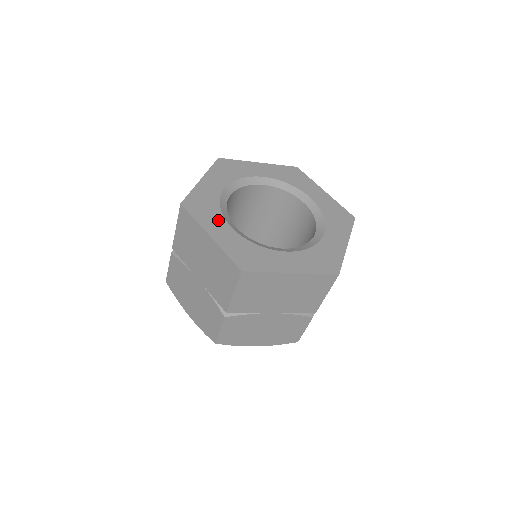
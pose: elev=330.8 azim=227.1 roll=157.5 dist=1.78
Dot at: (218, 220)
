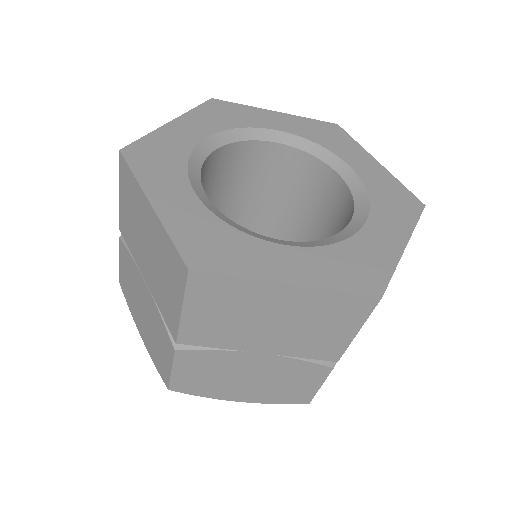
Dot at: (176, 181)
